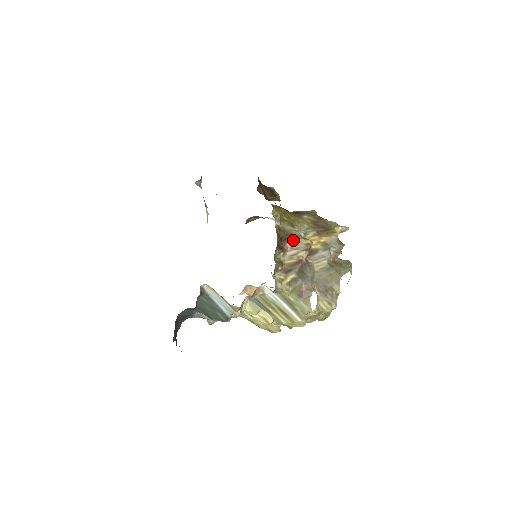
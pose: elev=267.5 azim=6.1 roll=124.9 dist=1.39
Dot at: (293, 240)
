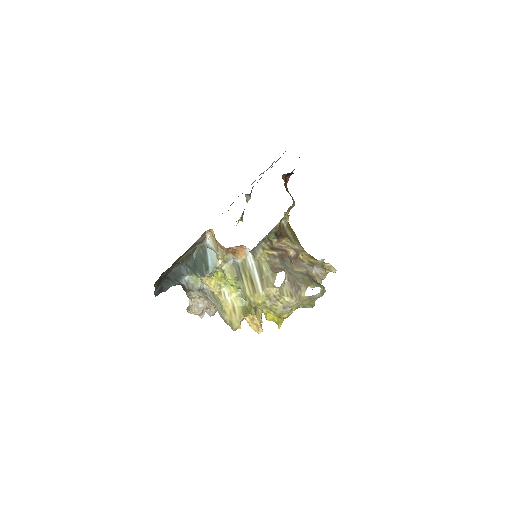
Dot at: (289, 242)
